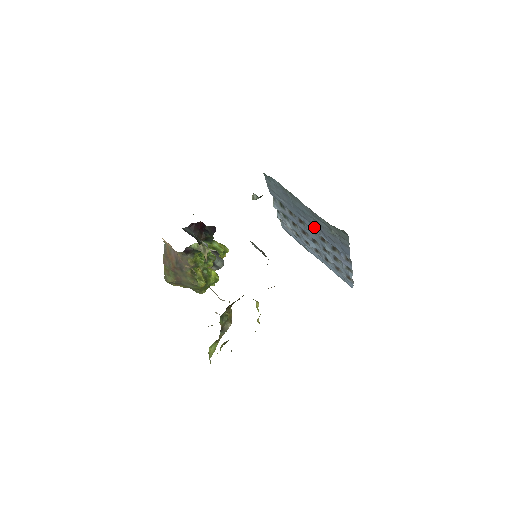
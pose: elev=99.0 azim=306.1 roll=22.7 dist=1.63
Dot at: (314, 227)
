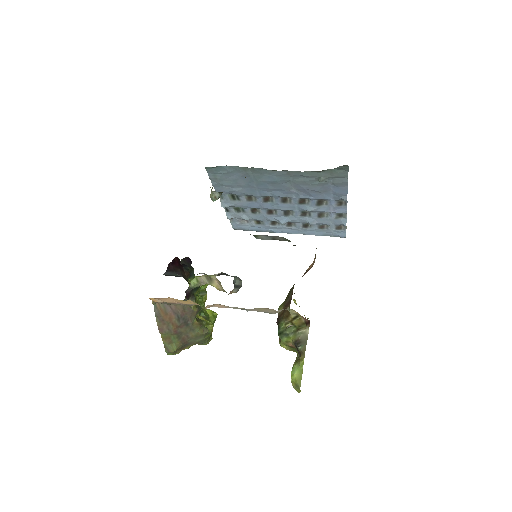
Dot at: (289, 193)
